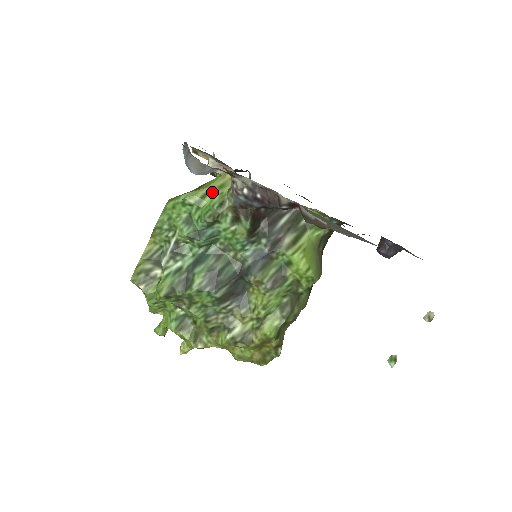
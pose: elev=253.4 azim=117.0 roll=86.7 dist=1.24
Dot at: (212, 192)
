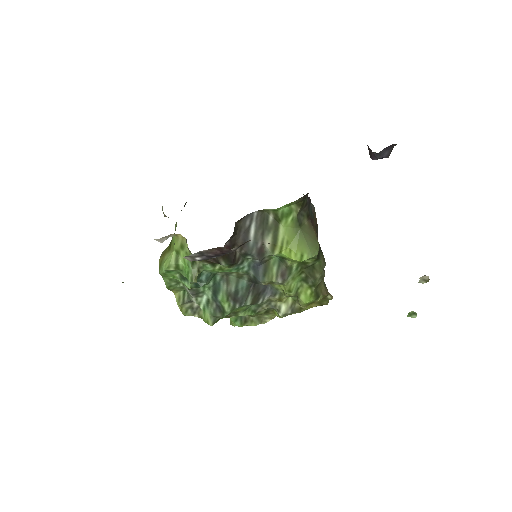
Dot at: (179, 254)
